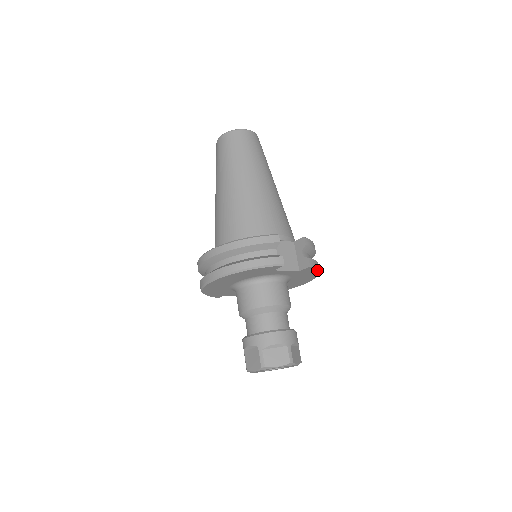
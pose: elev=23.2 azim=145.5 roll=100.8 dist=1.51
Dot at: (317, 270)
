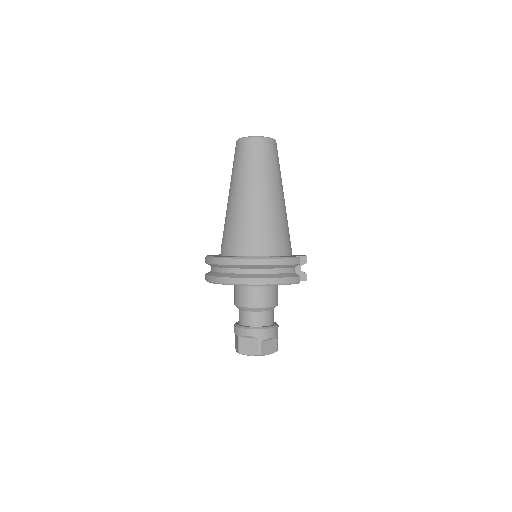
Dot at: occluded
